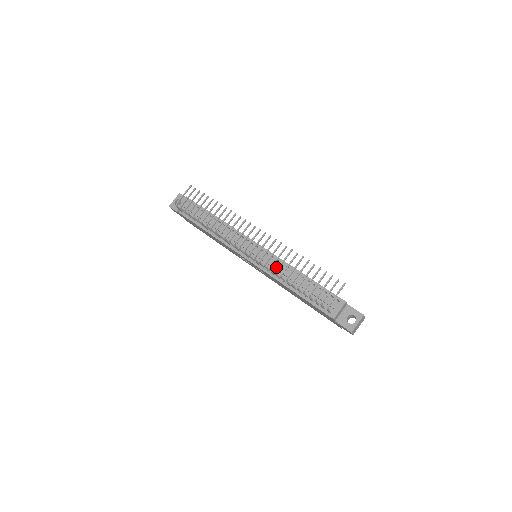
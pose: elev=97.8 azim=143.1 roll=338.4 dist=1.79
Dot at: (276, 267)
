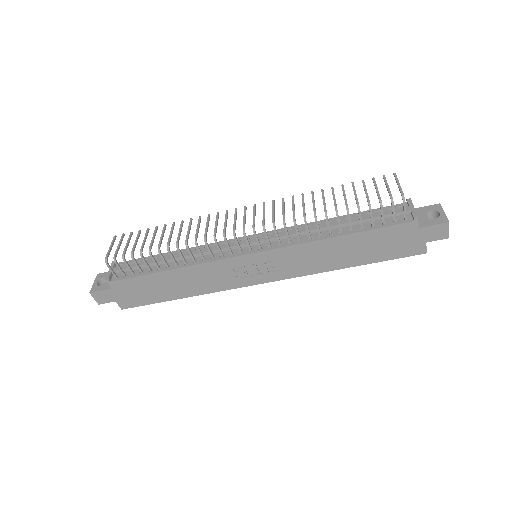
Dot at: occluded
